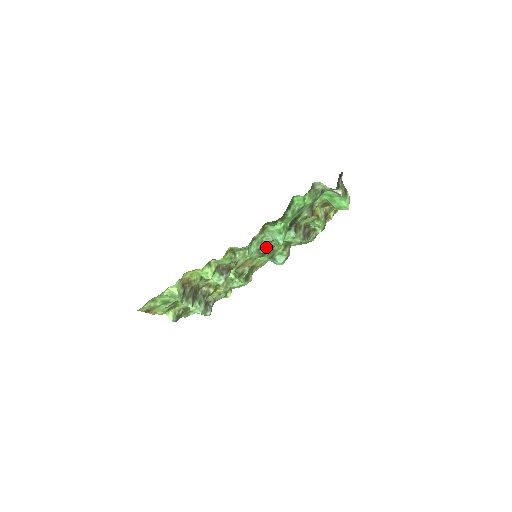
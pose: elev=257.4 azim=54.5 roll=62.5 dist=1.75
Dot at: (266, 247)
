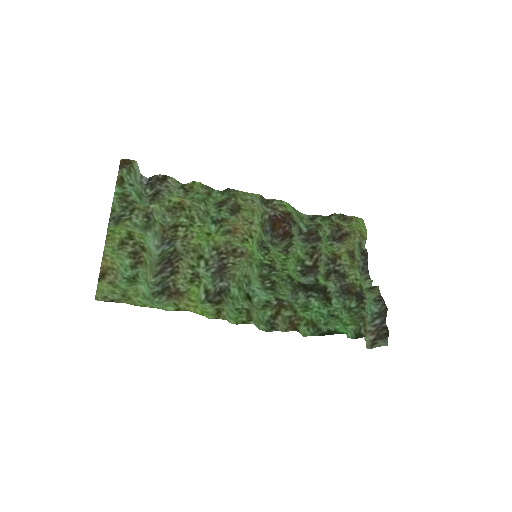
Dot at: (273, 276)
